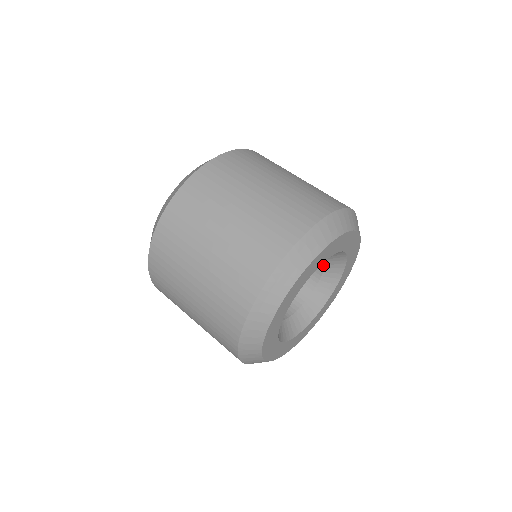
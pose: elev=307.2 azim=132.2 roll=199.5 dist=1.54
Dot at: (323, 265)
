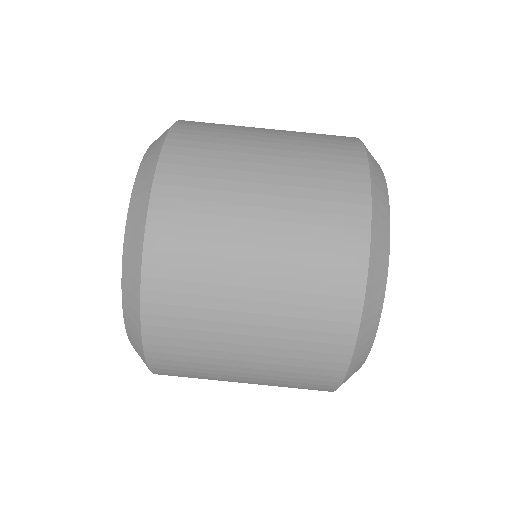
Dot at: occluded
